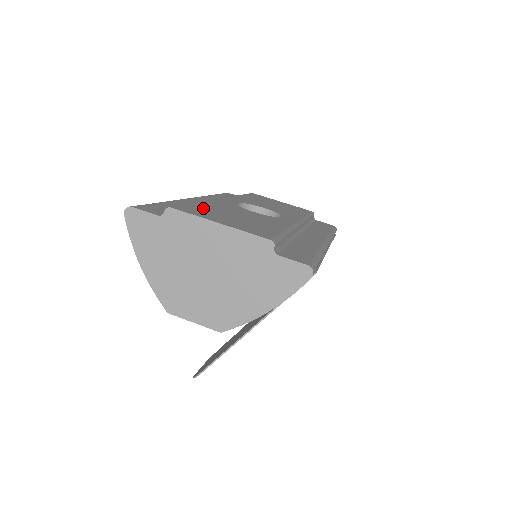
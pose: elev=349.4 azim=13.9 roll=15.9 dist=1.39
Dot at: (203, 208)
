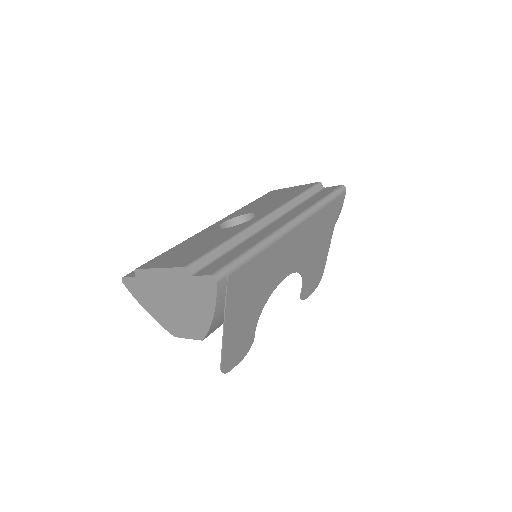
Dot at: (168, 253)
